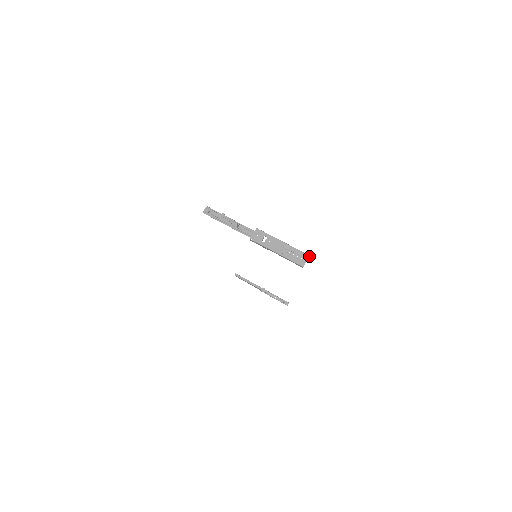
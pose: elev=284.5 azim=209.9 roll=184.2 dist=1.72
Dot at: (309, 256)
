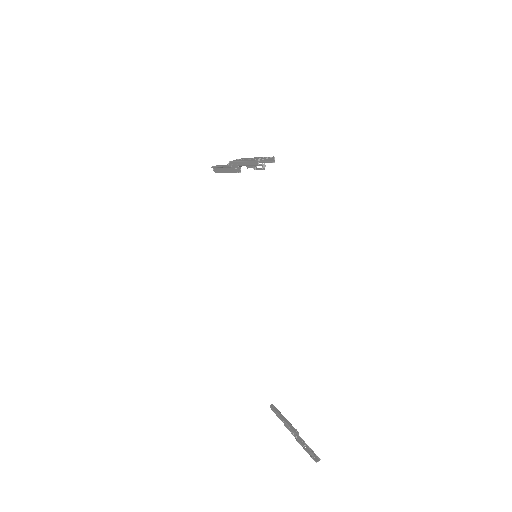
Dot at: occluded
